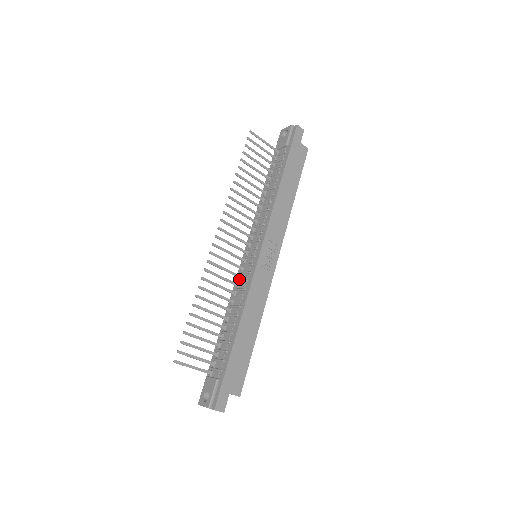
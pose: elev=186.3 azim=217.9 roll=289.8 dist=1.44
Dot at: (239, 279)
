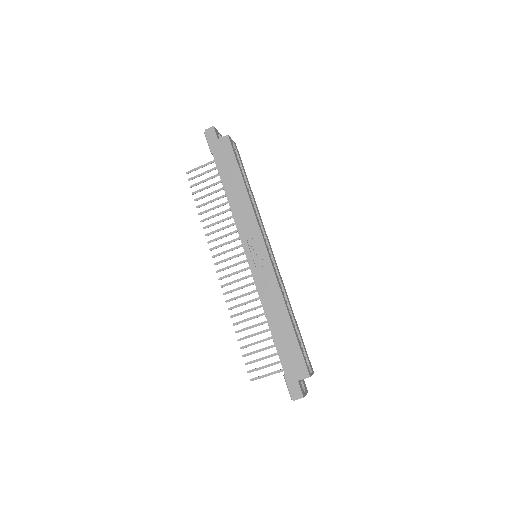
Dot at: occluded
